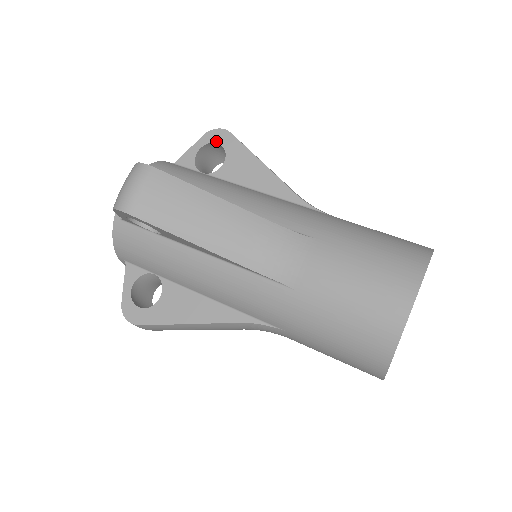
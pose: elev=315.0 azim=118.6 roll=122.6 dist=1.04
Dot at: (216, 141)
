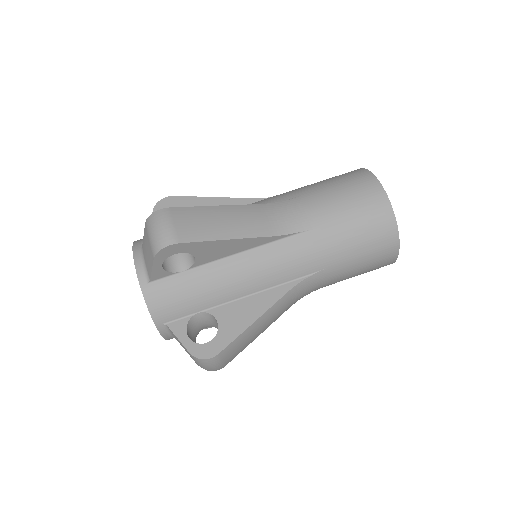
Dot at: (167, 207)
